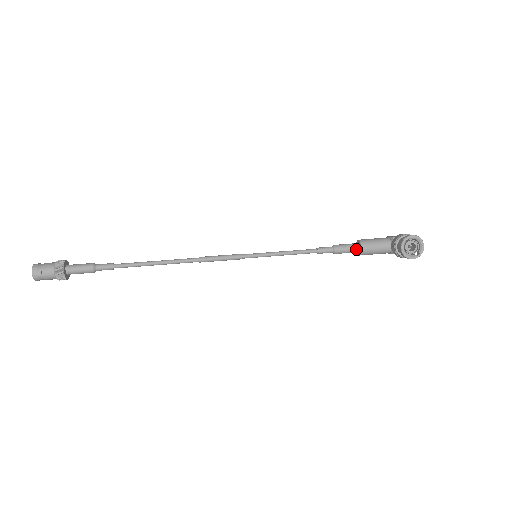
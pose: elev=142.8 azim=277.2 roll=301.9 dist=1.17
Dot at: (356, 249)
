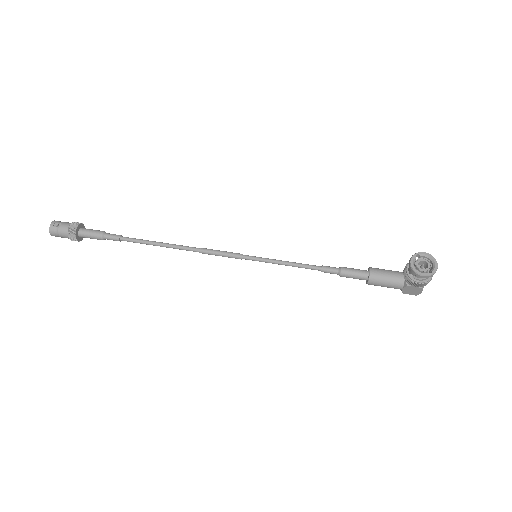
Dot at: (364, 274)
